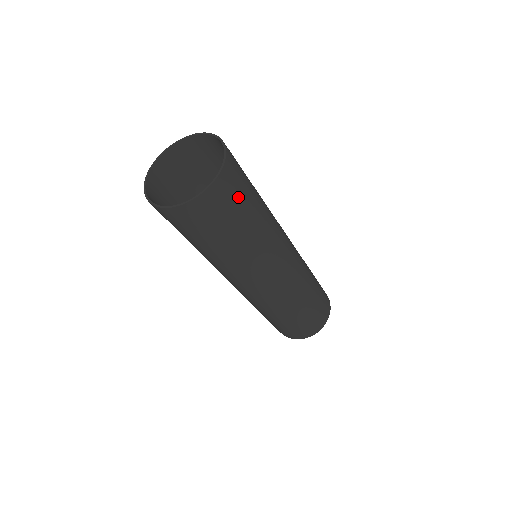
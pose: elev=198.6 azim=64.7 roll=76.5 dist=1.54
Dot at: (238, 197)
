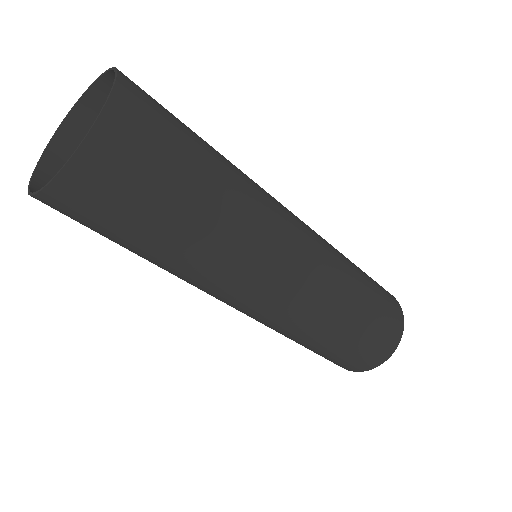
Dot at: (114, 212)
